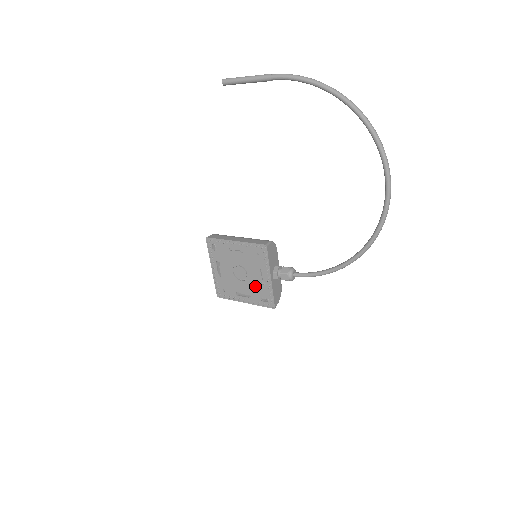
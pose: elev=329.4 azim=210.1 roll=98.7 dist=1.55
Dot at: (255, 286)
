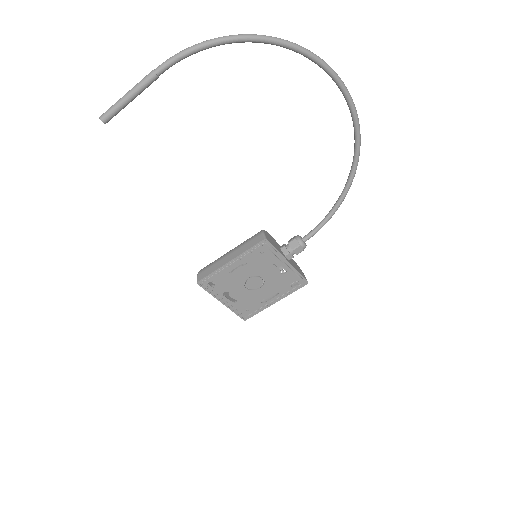
Dot at: (277, 281)
